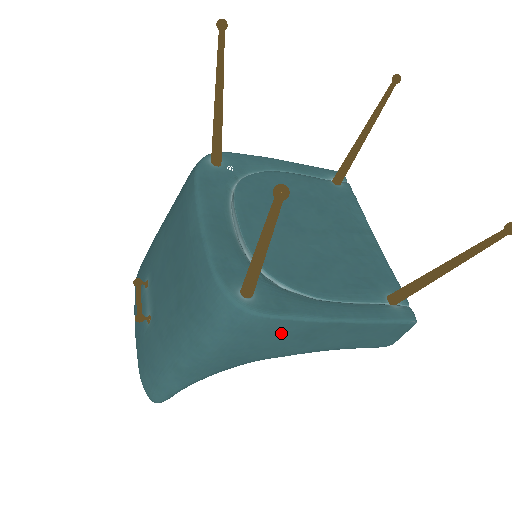
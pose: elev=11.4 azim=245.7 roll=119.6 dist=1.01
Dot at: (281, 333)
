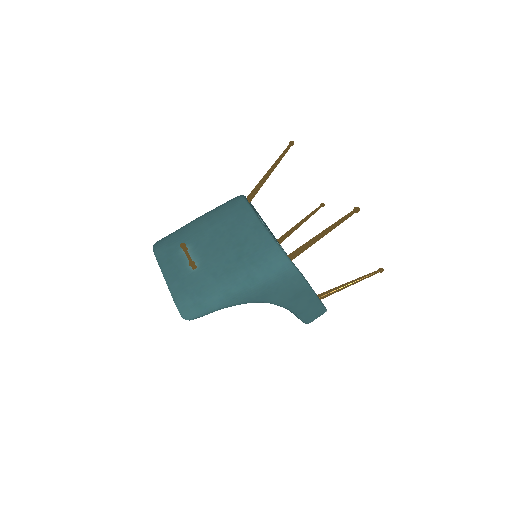
Dot at: (294, 285)
